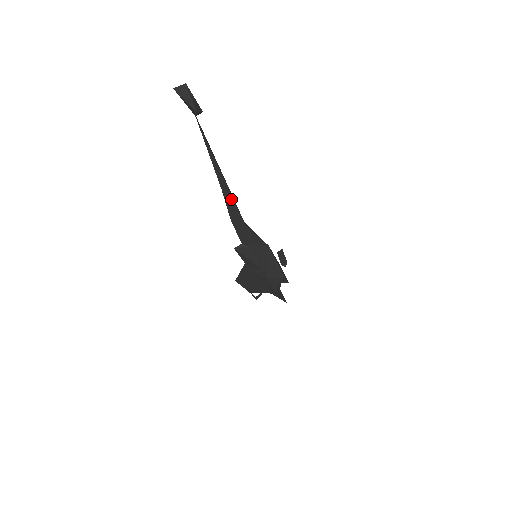
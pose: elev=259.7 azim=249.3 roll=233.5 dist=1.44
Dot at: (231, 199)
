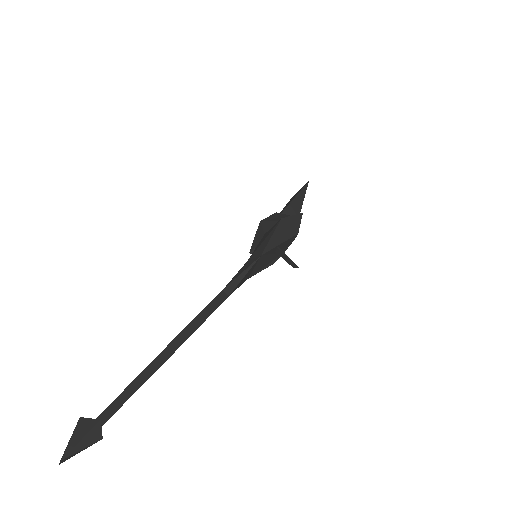
Dot at: (197, 327)
